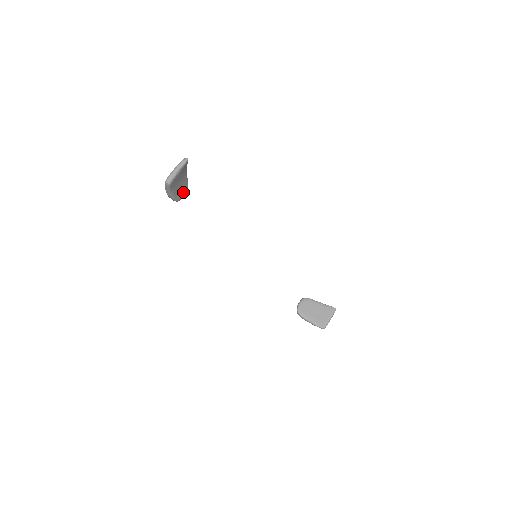
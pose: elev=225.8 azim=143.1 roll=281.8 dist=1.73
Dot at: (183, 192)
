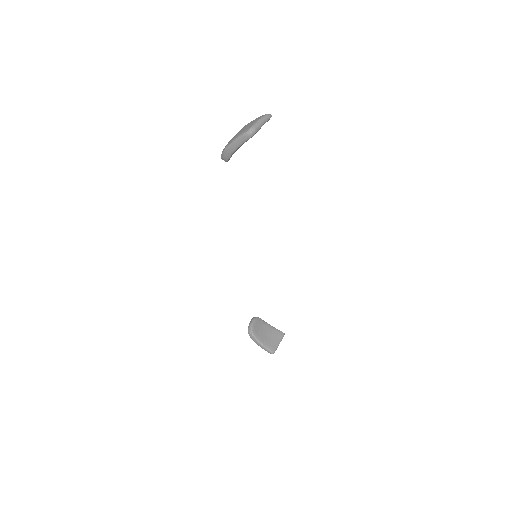
Dot at: occluded
